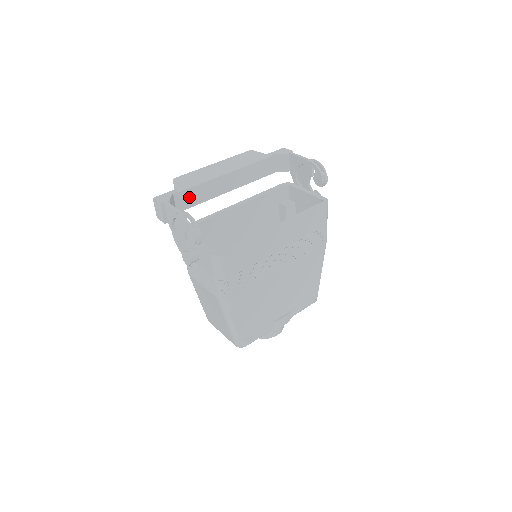
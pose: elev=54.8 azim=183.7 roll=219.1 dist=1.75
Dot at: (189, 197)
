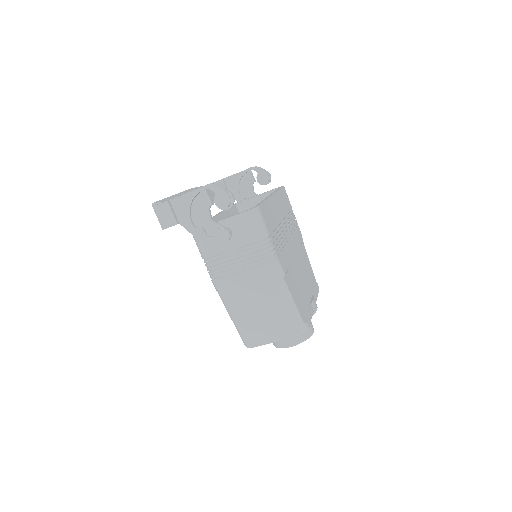
Dot at: occluded
